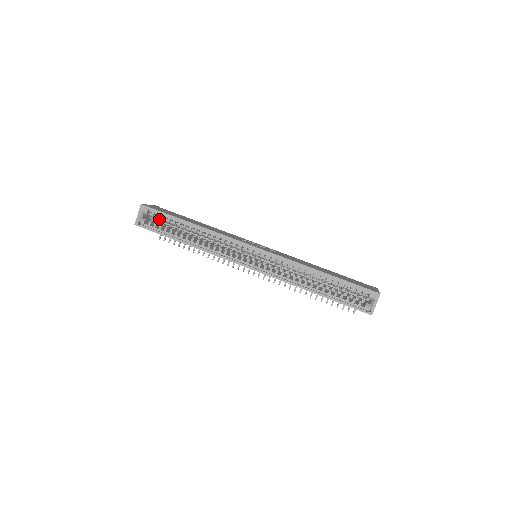
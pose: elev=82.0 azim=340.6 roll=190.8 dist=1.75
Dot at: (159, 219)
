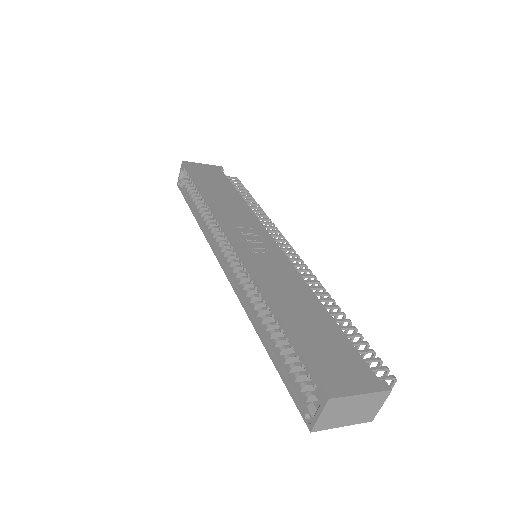
Dot at: occluded
